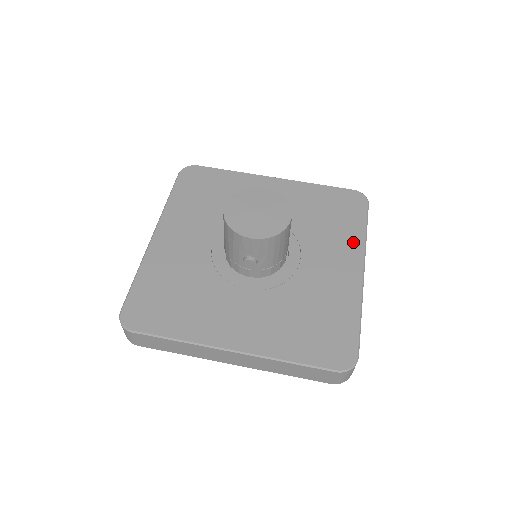
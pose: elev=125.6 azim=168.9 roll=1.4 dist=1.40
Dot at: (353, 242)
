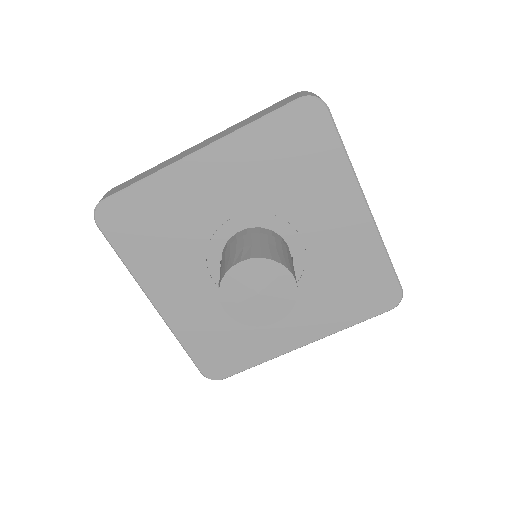
Dot at: (330, 324)
